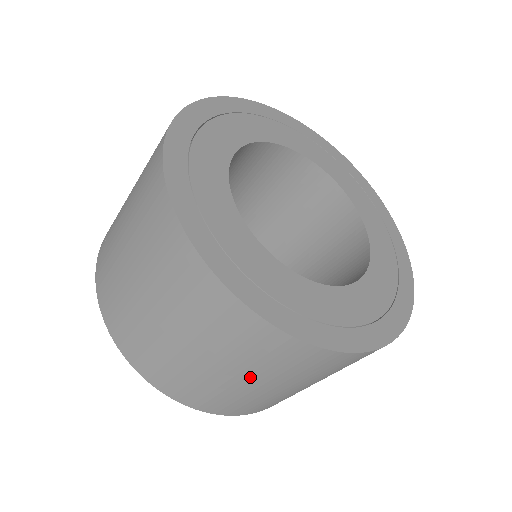
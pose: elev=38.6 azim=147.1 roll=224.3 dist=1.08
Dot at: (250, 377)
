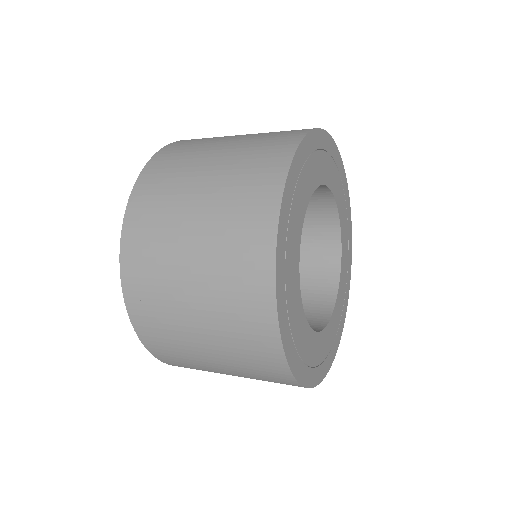
Dot at: occluded
